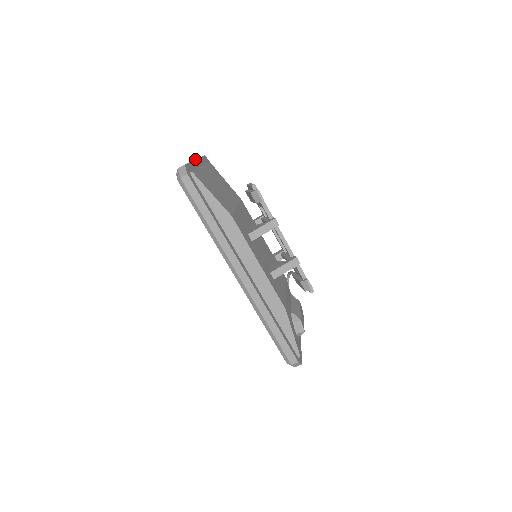
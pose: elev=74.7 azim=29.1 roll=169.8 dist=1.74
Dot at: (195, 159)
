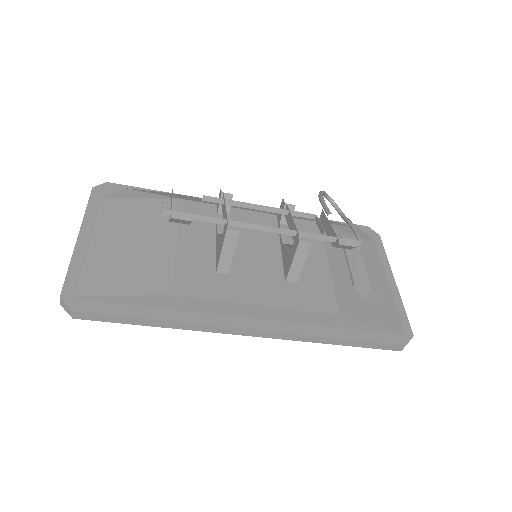
Dot at: (77, 237)
